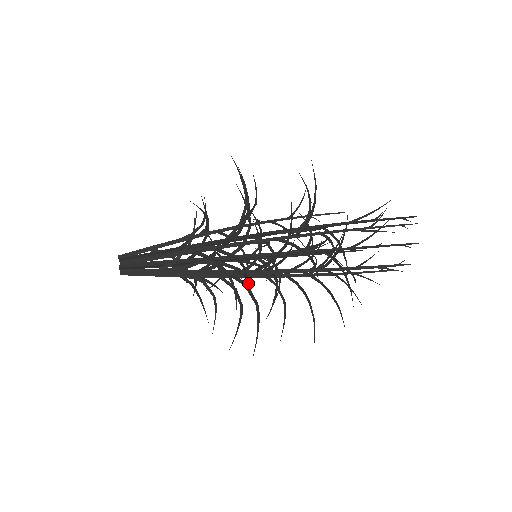
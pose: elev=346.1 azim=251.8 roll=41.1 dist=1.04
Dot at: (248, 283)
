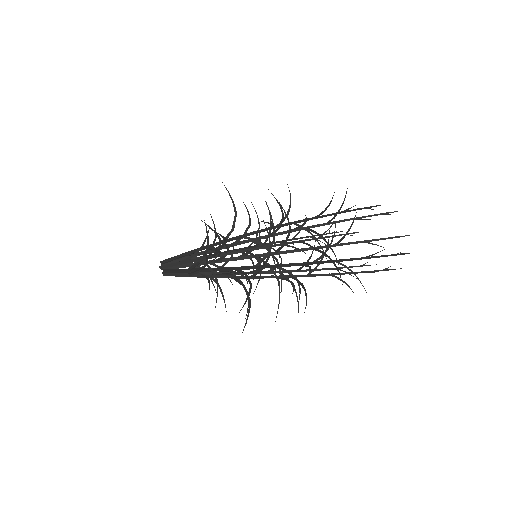
Dot at: occluded
